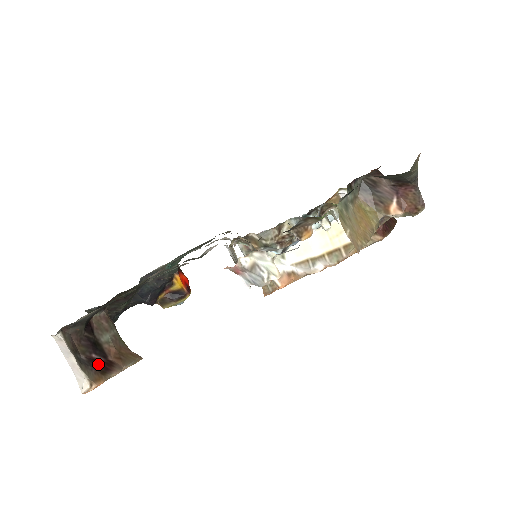
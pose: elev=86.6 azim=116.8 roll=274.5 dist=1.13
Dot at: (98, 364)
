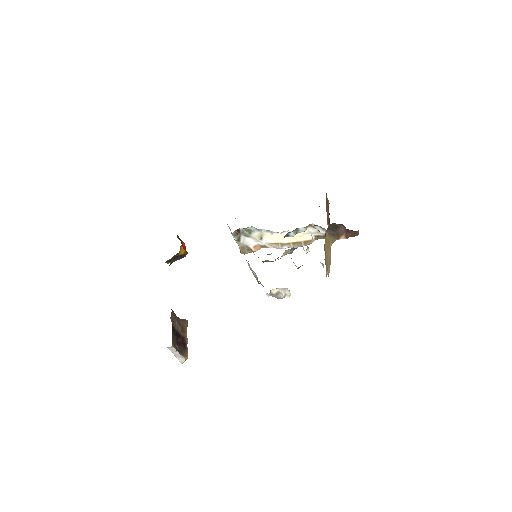
Dot at: (181, 344)
